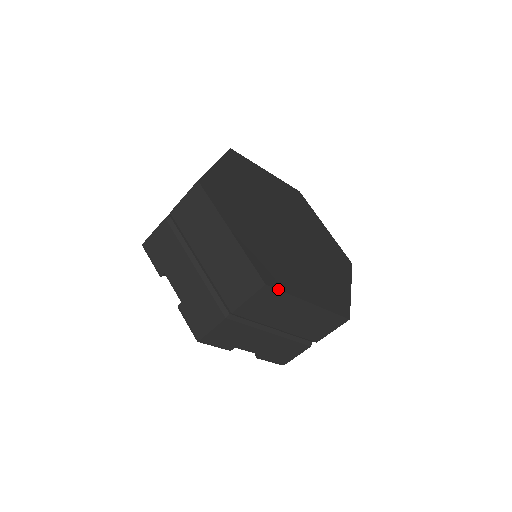
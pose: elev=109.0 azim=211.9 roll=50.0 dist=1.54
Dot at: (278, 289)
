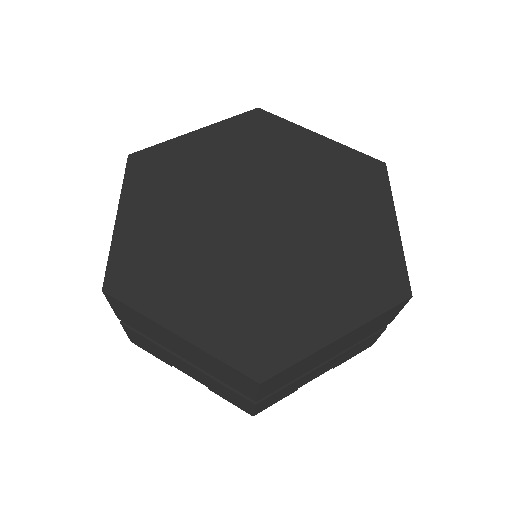
Dot at: (281, 371)
